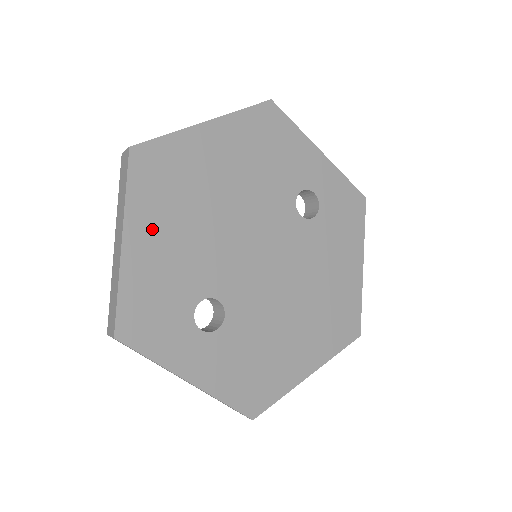
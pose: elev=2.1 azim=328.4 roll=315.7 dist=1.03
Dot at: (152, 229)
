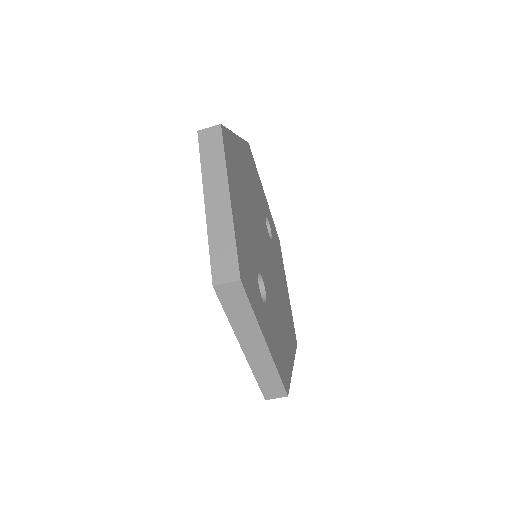
Dot at: (236, 197)
